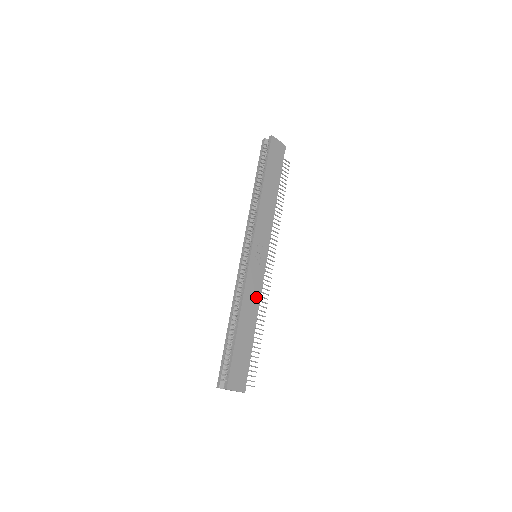
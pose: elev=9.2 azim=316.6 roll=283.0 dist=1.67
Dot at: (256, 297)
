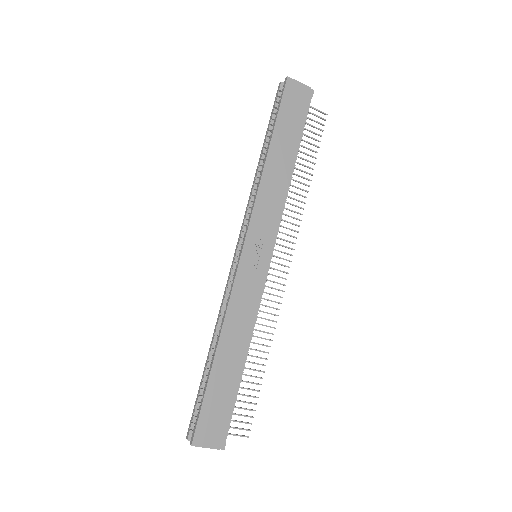
Dot at: (248, 316)
